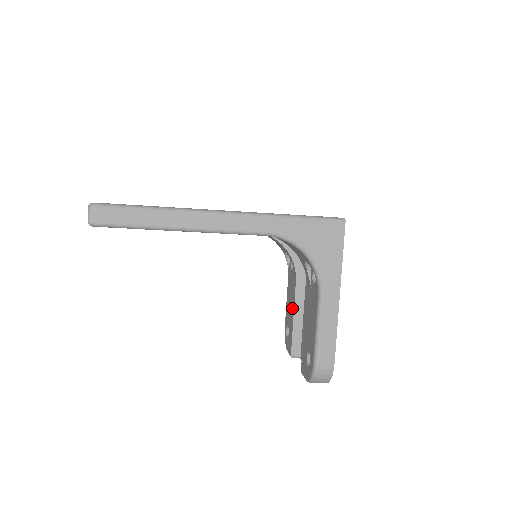
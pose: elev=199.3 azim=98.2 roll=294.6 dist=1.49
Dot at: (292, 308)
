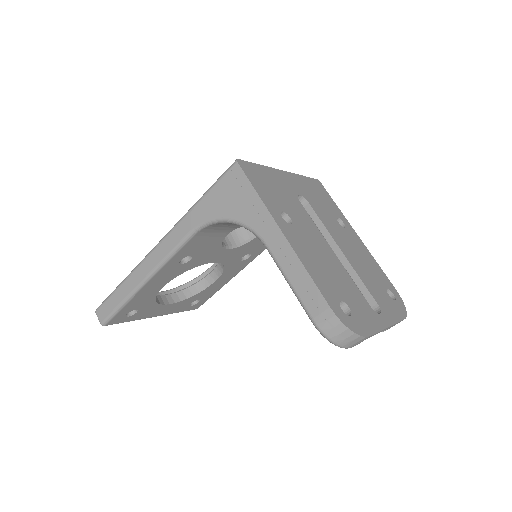
Dot at: occluded
